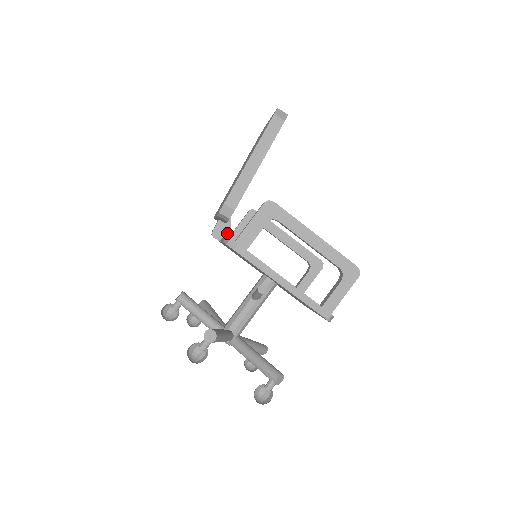
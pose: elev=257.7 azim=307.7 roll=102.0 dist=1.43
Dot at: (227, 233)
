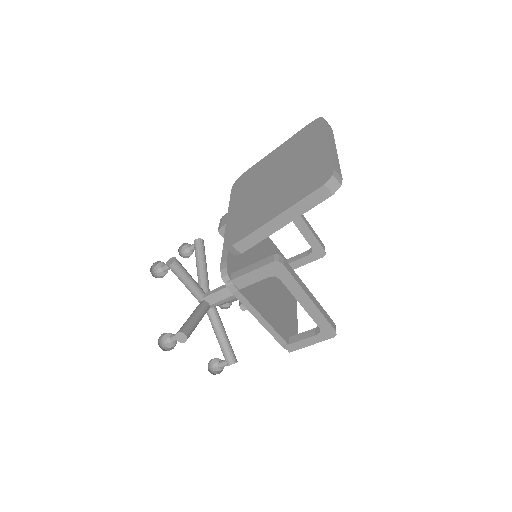
Dot at: occluded
